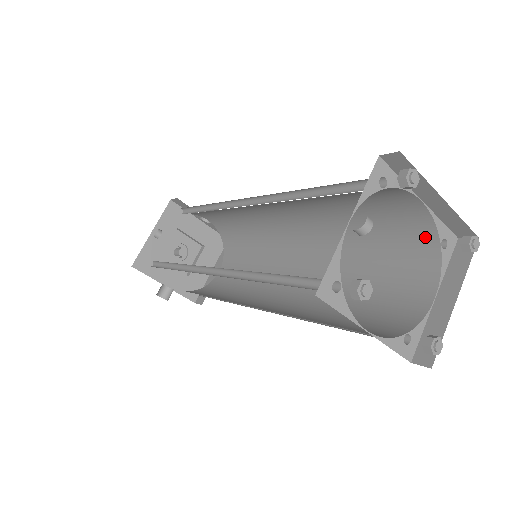
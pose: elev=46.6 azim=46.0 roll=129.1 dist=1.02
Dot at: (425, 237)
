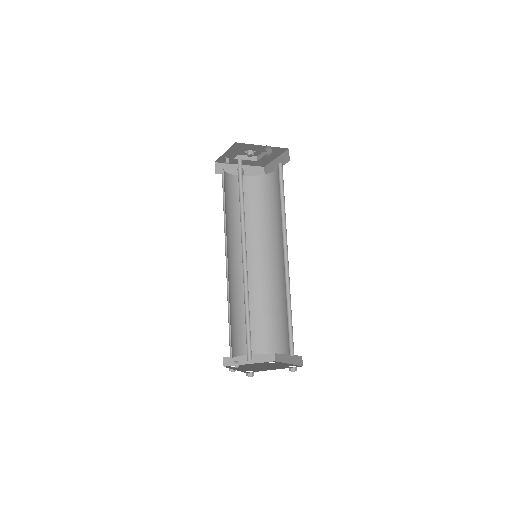
Dot at: occluded
